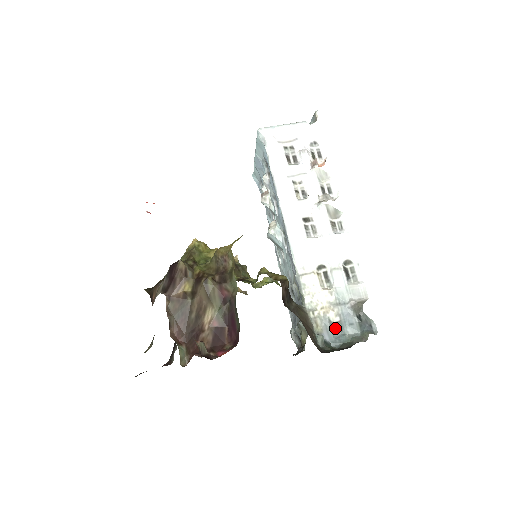
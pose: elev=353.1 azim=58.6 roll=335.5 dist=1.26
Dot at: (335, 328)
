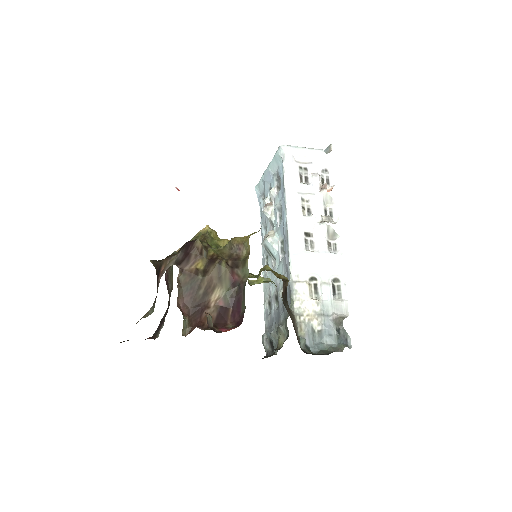
Dot at: (316, 336)
